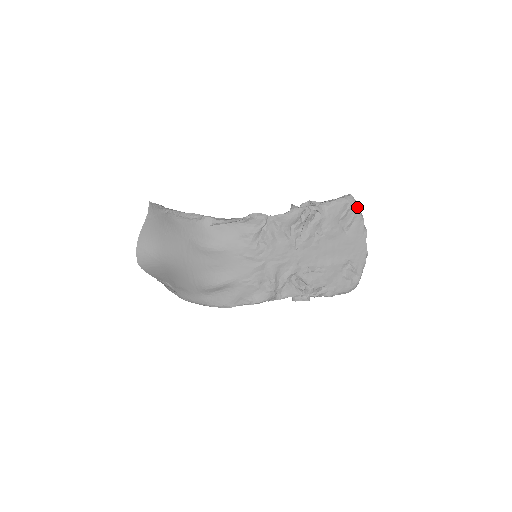
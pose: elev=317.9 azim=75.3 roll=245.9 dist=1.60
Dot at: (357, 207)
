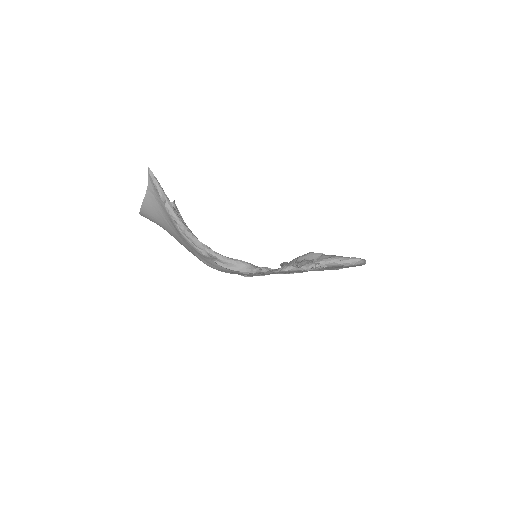
Dot at: (362, 264)
